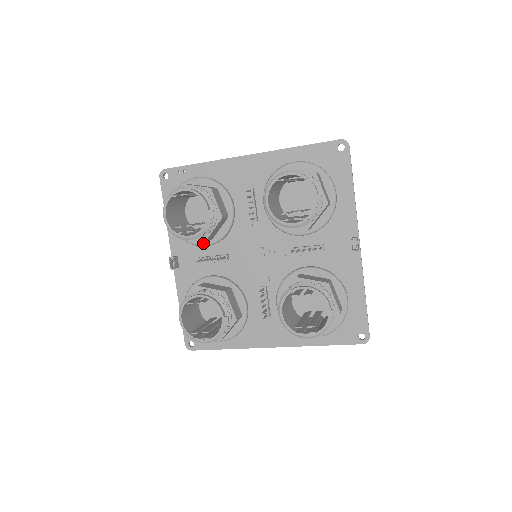
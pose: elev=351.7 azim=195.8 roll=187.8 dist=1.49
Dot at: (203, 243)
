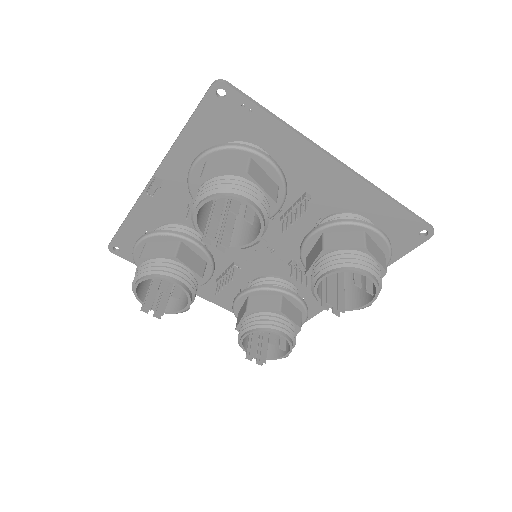
Dot at: occluded
